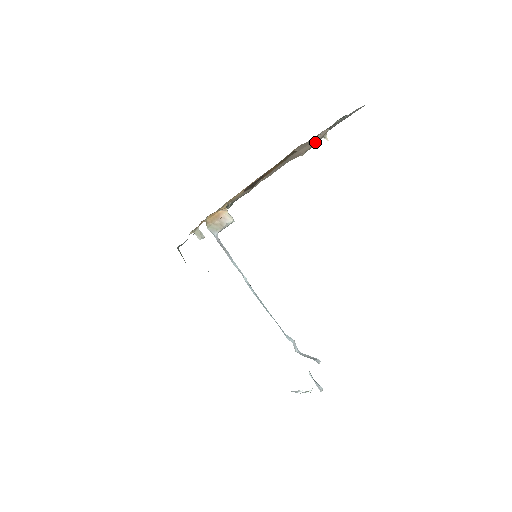
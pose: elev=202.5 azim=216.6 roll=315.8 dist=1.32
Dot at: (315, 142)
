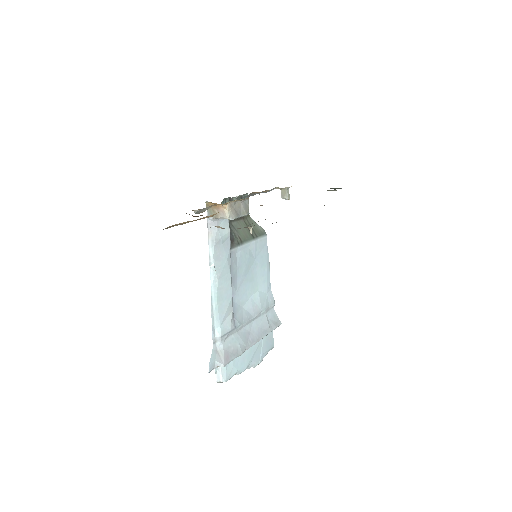
Dot at: occluded
